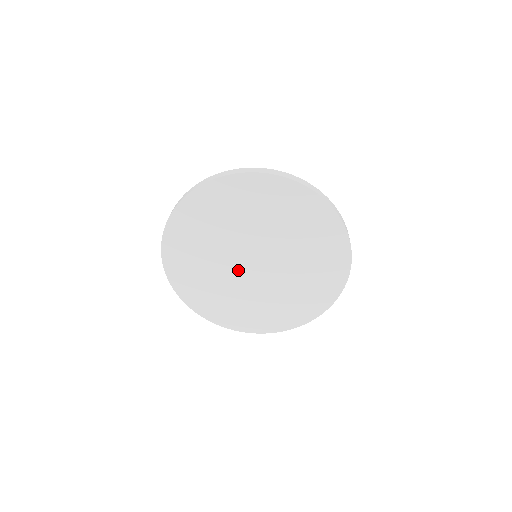
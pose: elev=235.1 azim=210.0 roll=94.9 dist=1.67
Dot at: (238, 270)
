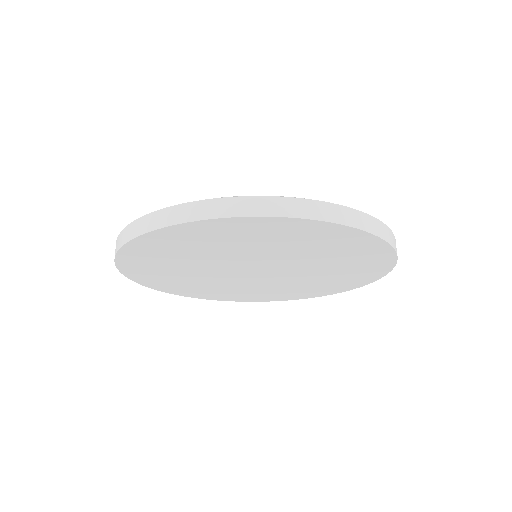
Dot at: (255, 279)
